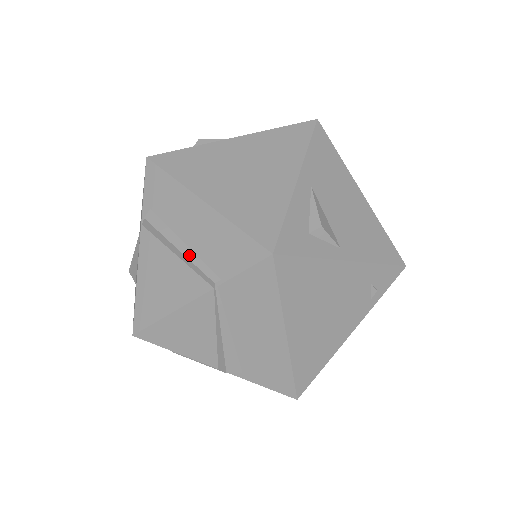
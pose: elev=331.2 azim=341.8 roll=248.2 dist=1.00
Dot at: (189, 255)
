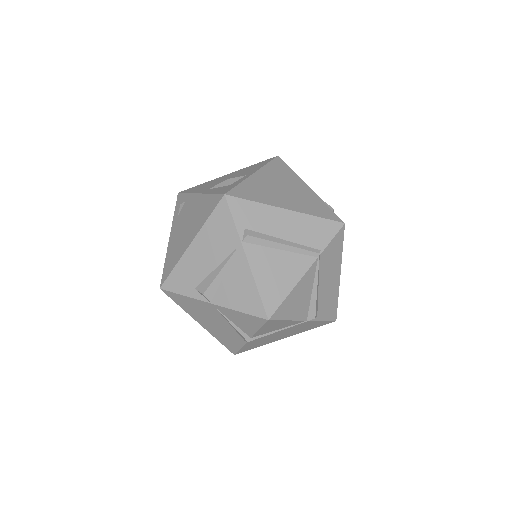
Dot at: (294, 245)
